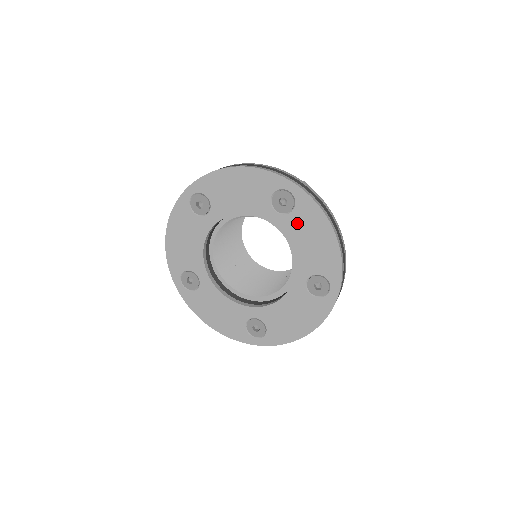
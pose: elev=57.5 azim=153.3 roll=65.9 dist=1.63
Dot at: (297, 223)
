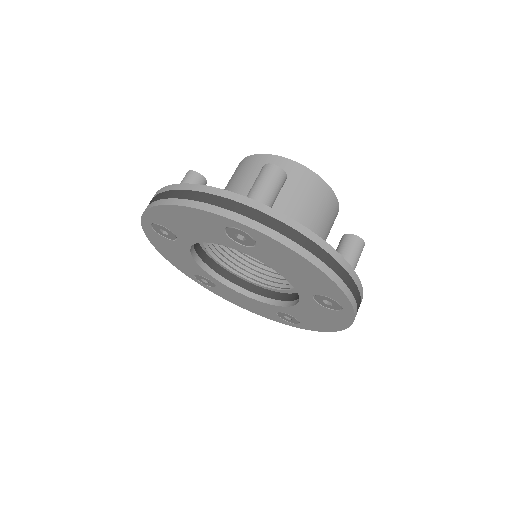
Dot at: (269, 255)
